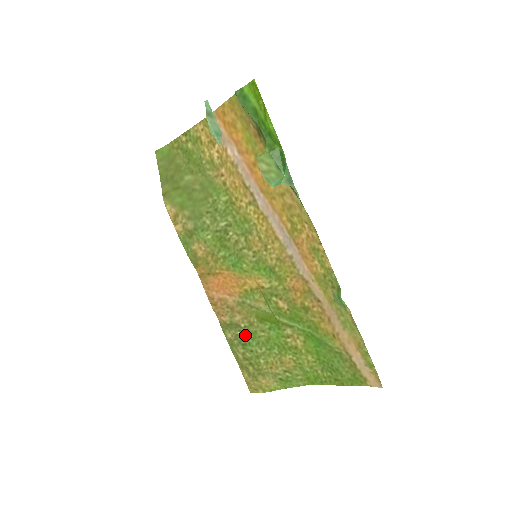
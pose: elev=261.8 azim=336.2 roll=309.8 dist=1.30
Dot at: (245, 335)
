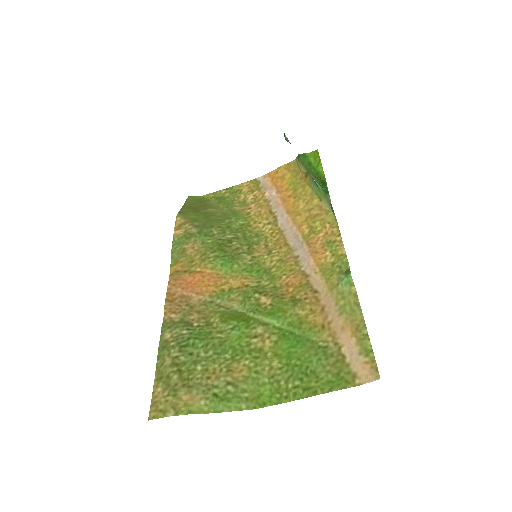
Dot at: (193, 334)
